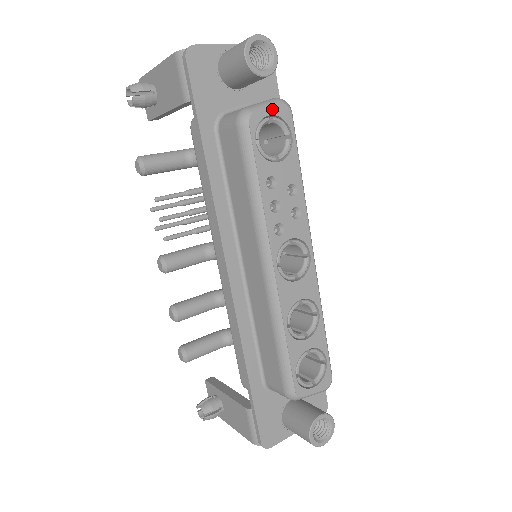
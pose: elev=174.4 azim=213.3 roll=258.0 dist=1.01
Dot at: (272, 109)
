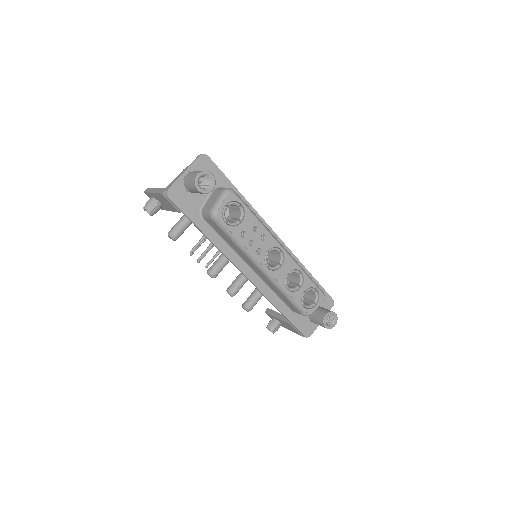
Dot at: (225, 201)
